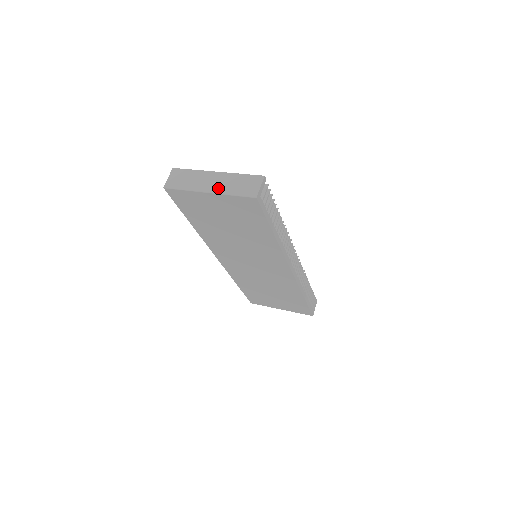
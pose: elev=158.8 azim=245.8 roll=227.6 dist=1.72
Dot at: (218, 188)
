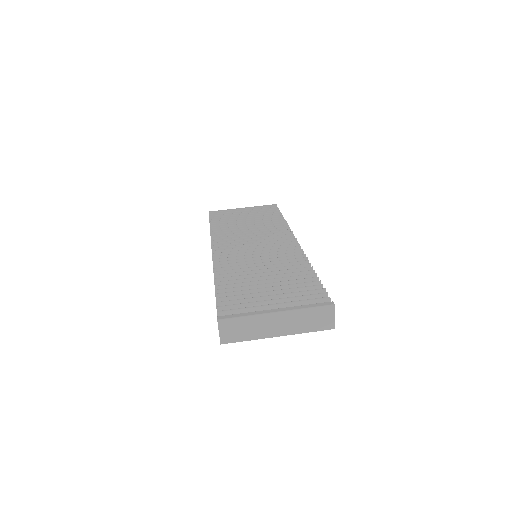
Dot at: (288, 330)
